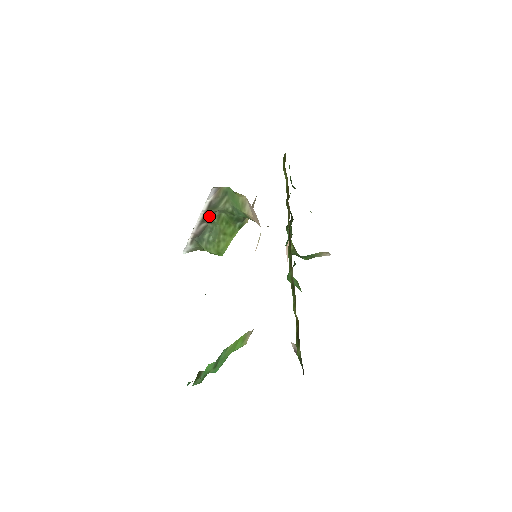
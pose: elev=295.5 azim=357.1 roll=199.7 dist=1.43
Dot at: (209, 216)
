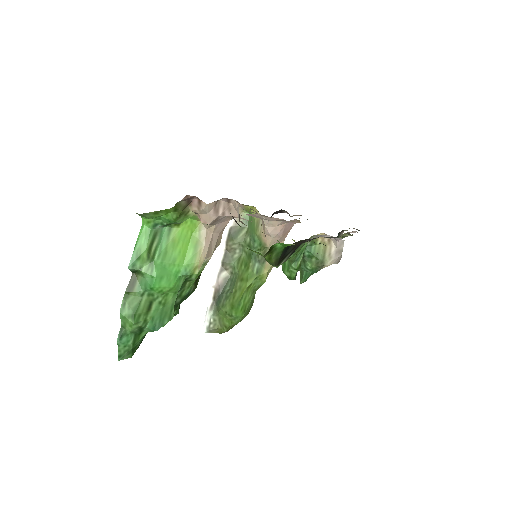
Dot at: (230, 257)
